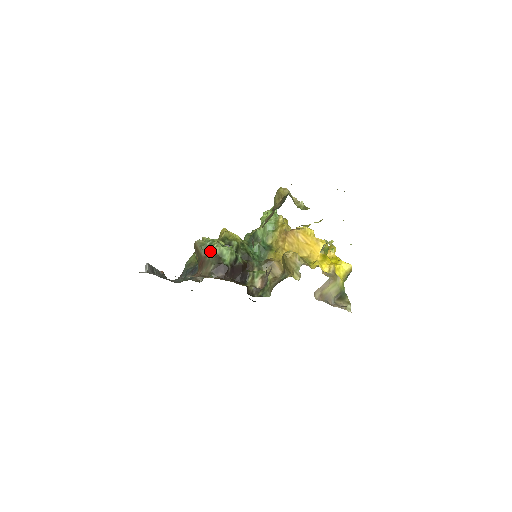
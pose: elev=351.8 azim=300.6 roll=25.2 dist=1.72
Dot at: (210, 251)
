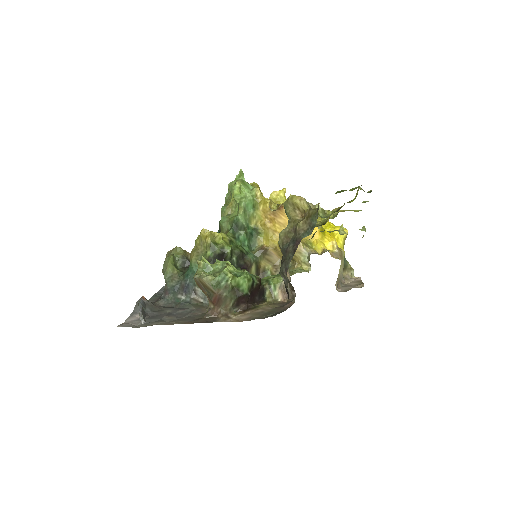
Dot at: (225, 287)
